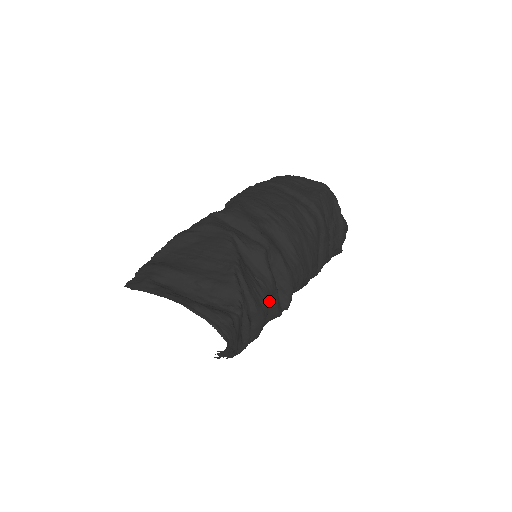
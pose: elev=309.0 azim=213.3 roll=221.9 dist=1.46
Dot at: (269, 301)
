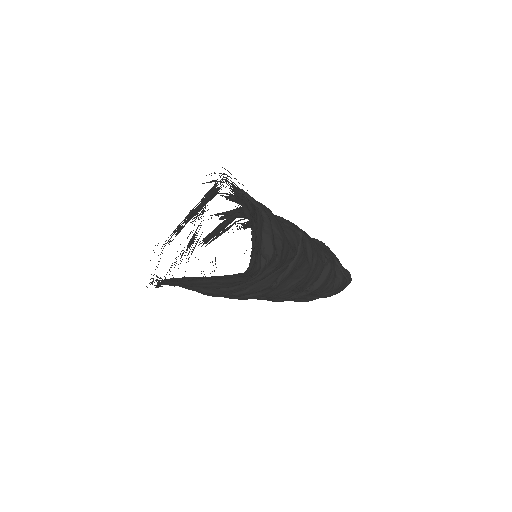
Dot at: occluded
